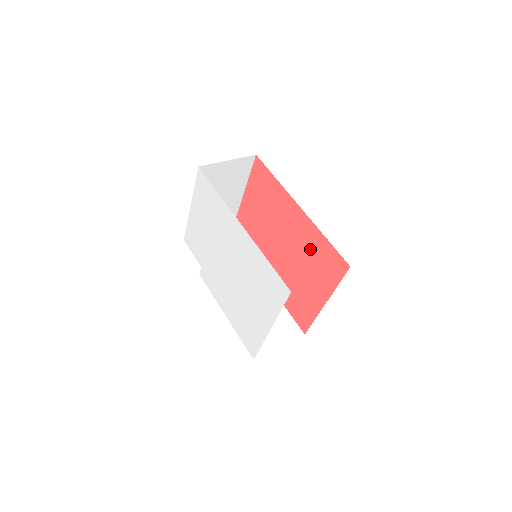
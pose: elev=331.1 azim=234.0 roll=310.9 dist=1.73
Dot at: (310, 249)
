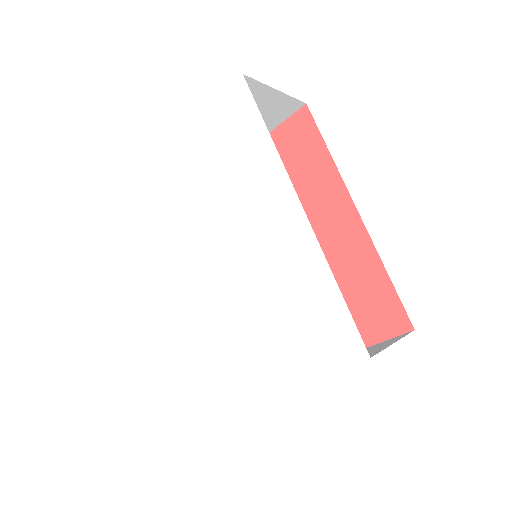
Dot at: (344, 277)
